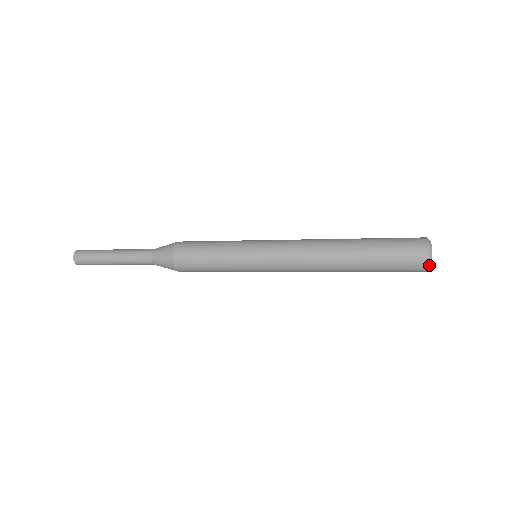
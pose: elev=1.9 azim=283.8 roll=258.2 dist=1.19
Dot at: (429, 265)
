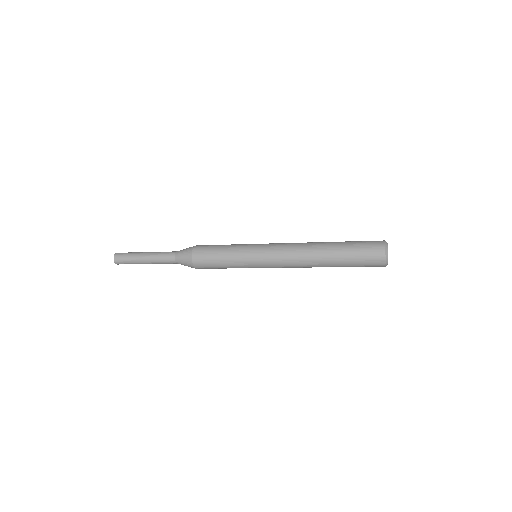
Dot at: (386, 257)
